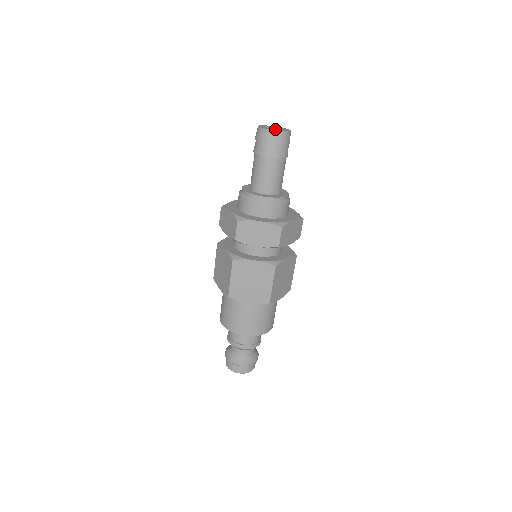
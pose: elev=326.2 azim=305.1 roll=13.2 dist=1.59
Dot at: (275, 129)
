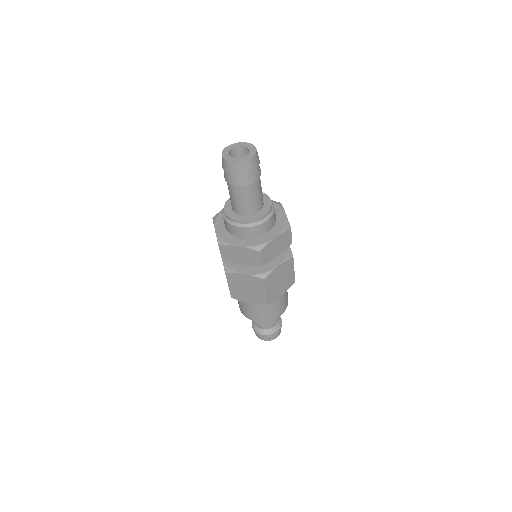
Dot at: (233, 150)
